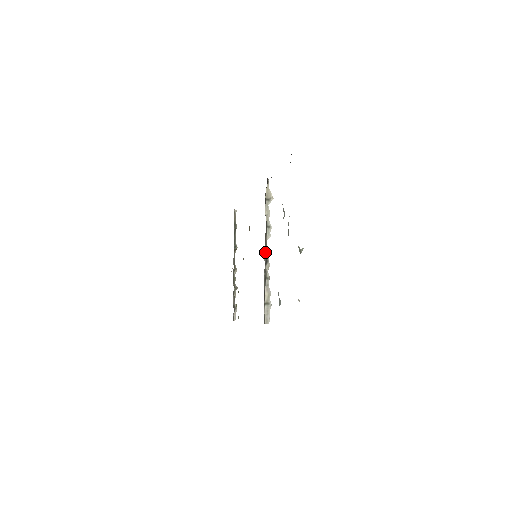
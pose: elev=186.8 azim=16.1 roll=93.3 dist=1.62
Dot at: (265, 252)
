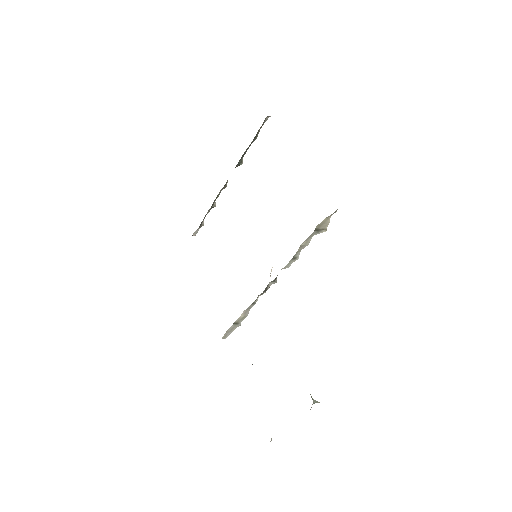
Dot at: (269, 283)
